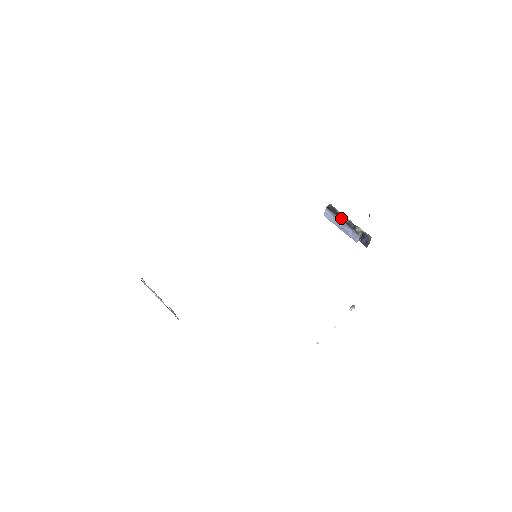
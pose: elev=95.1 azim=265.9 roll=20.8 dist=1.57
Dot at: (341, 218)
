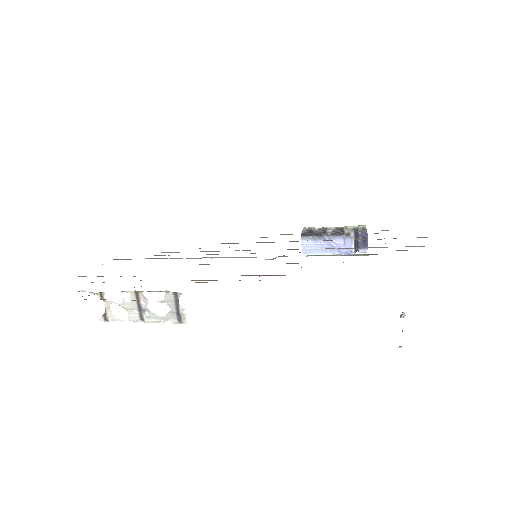
Dot at: (323, 234)
